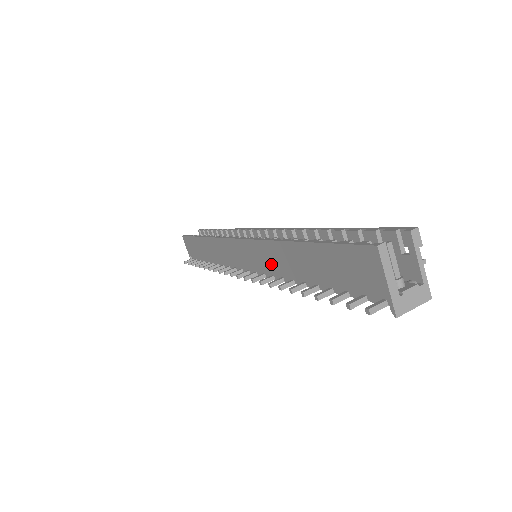
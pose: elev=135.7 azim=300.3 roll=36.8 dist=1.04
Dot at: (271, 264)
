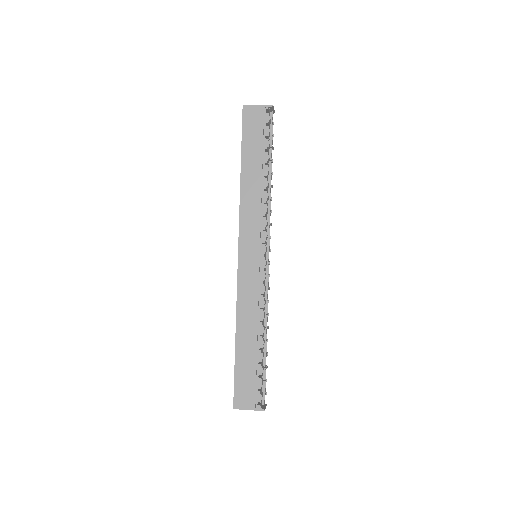
Dot at: (255, 210)
